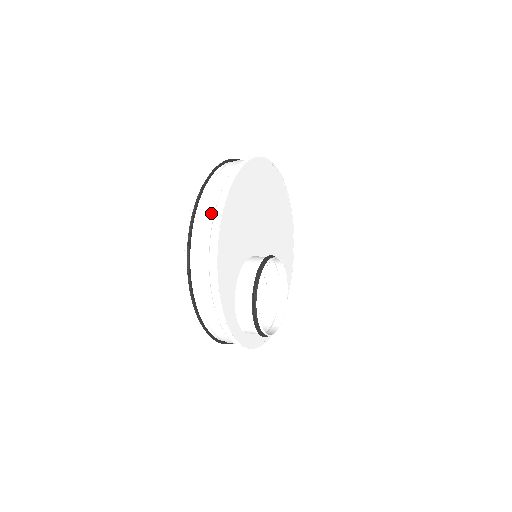
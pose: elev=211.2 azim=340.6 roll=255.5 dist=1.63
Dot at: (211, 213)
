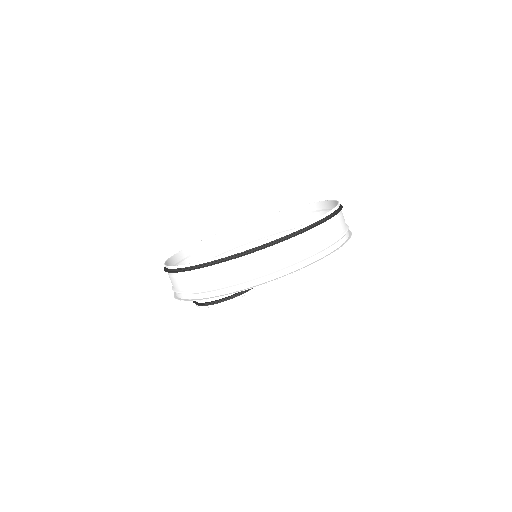
Dot at: (219, 282)
